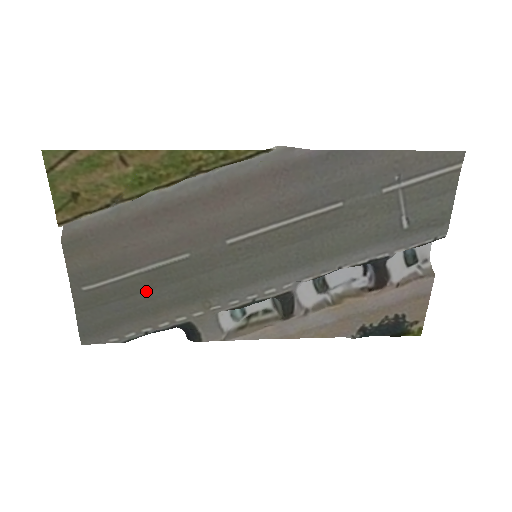
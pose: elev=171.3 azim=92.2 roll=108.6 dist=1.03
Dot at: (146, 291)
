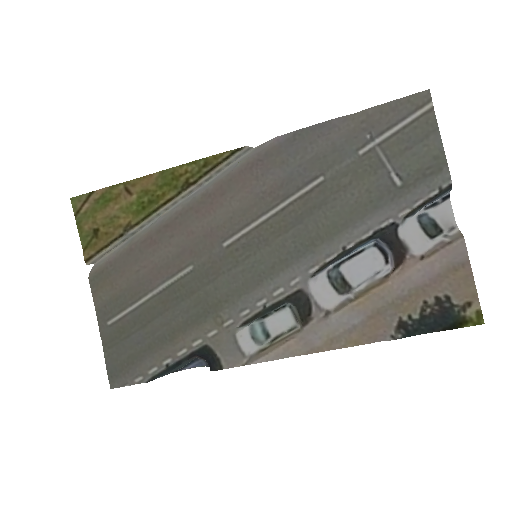
Dot at: (161, 315)
